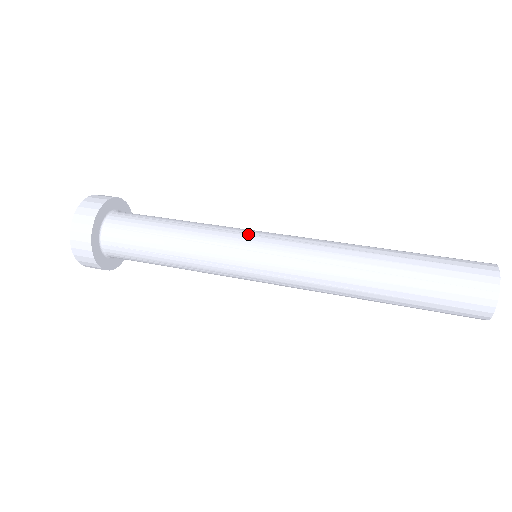
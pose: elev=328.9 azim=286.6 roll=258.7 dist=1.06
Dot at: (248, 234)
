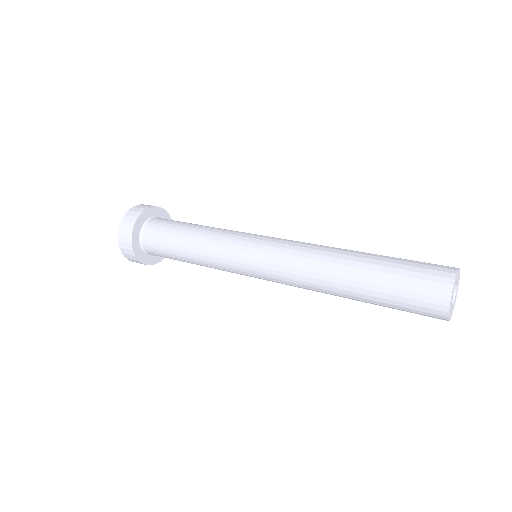
Dot at: occluded
